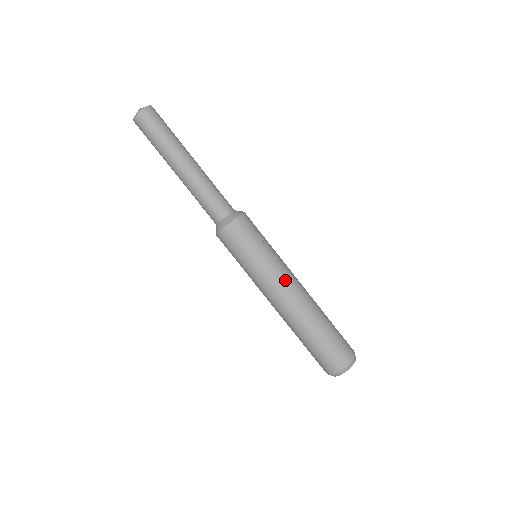
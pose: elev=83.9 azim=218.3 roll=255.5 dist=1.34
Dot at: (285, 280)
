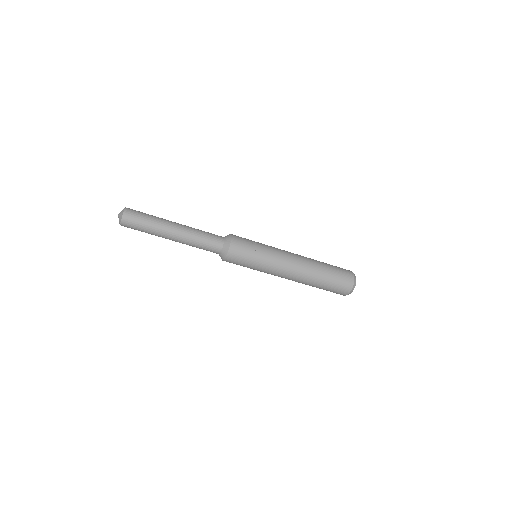
Dot at: (283, 267)
